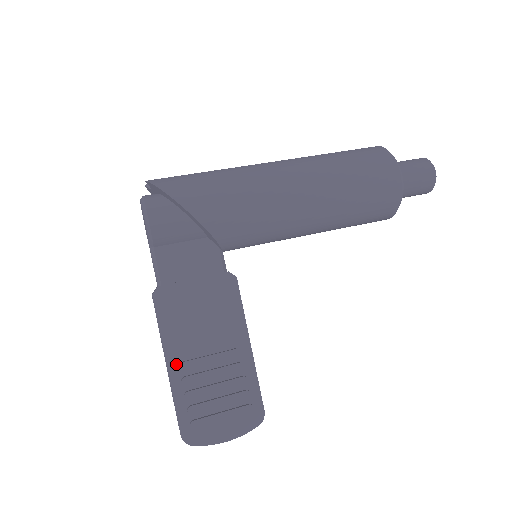
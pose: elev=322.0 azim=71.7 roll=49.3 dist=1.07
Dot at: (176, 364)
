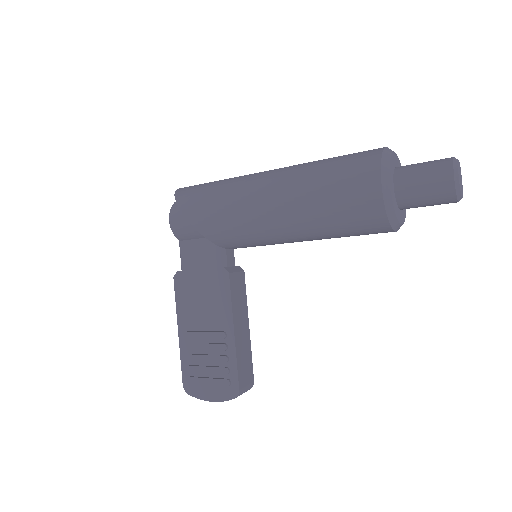
Dot at: (184, 332)
